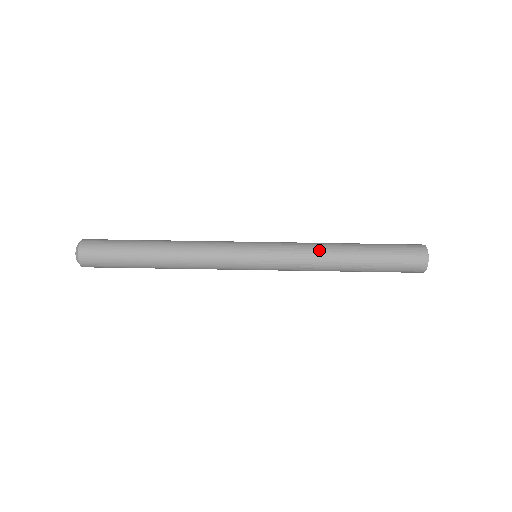
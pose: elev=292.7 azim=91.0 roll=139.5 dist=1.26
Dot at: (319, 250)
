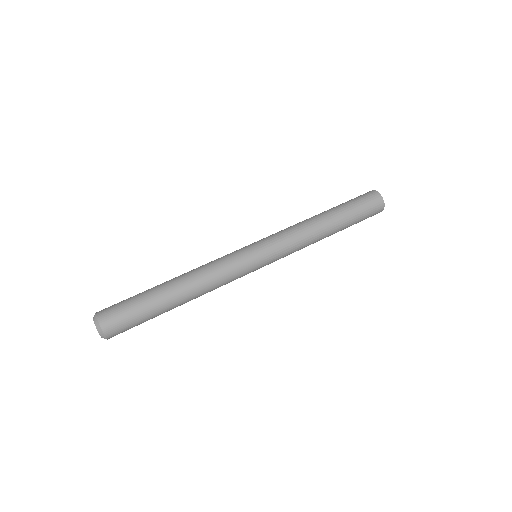
Dot at: (302, 224)
